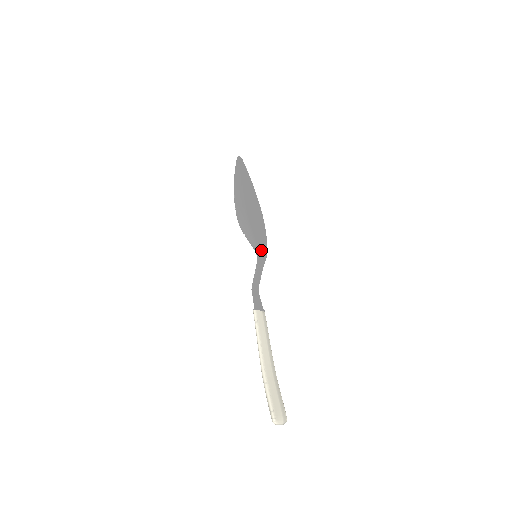
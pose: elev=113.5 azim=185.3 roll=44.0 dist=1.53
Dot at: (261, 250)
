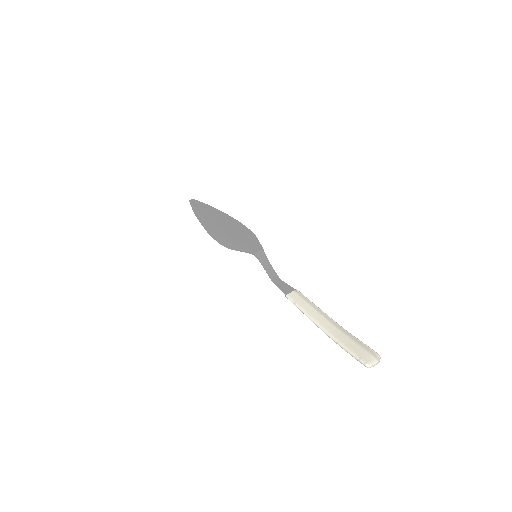
Dot at: (254, 248)
